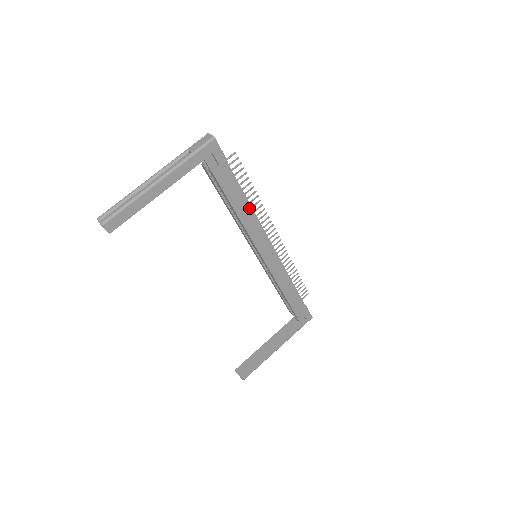
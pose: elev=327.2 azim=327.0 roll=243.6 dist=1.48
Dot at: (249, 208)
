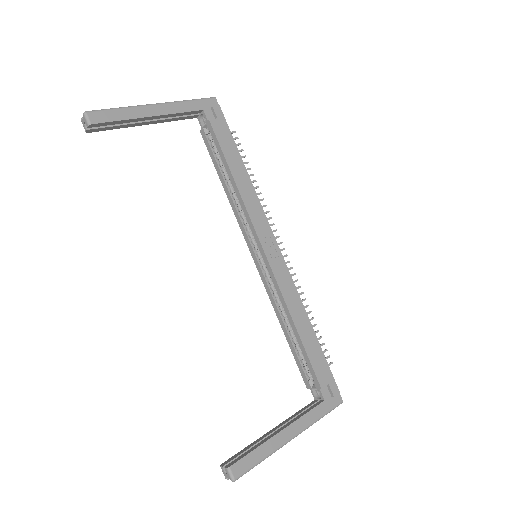
Dot at: (247, 179)
